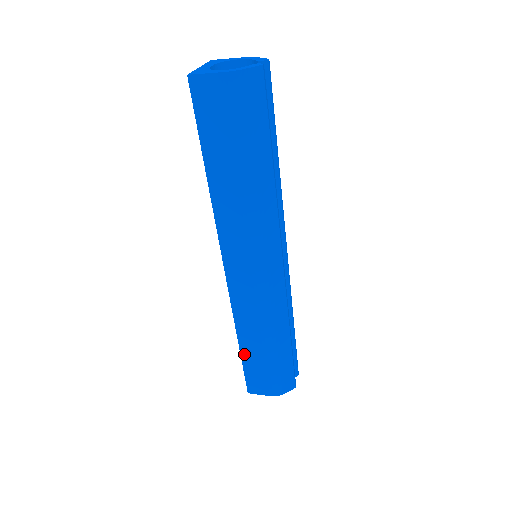
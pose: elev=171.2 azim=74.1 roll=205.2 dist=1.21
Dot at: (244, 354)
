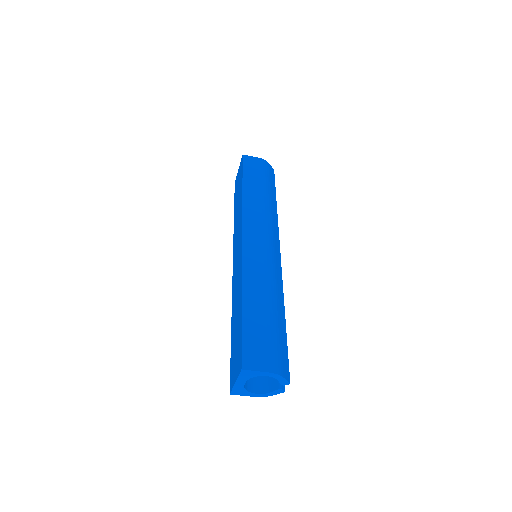
Dot at: (246, 314)
